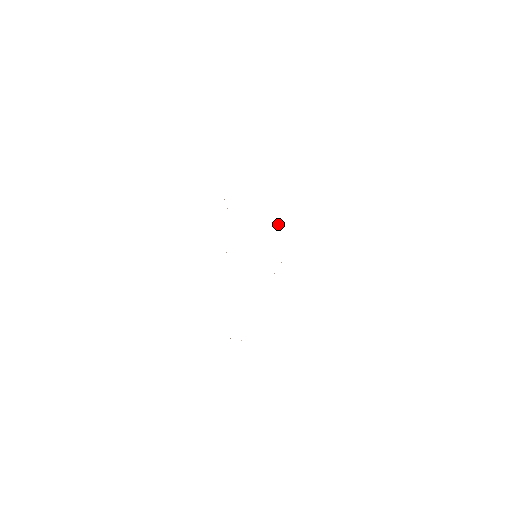
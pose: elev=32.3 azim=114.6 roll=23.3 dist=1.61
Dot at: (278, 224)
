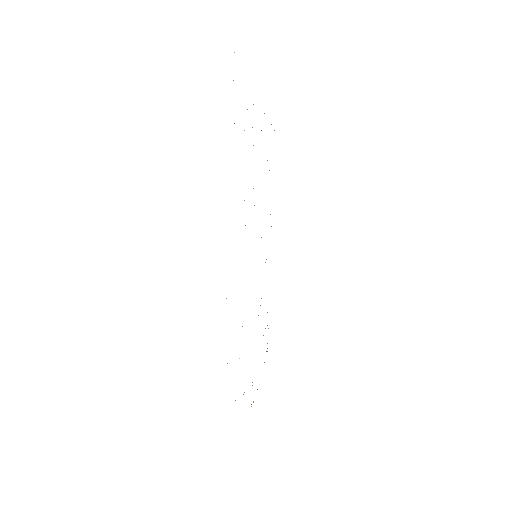
Dot at: occluded
